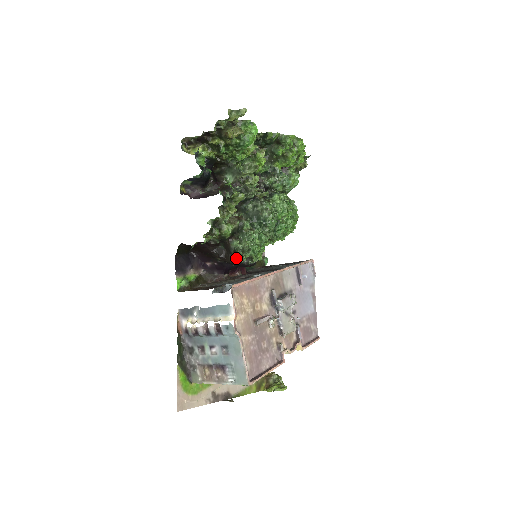
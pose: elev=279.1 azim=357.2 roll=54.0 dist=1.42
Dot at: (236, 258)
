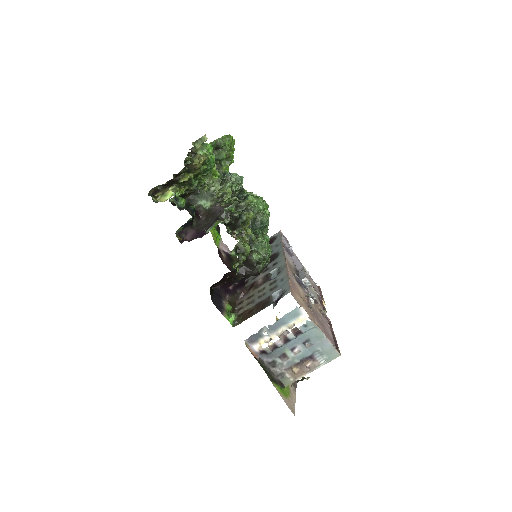
Dot at: (260, 268)
